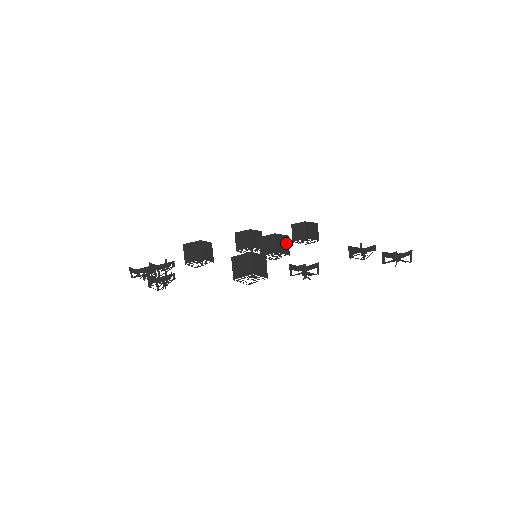
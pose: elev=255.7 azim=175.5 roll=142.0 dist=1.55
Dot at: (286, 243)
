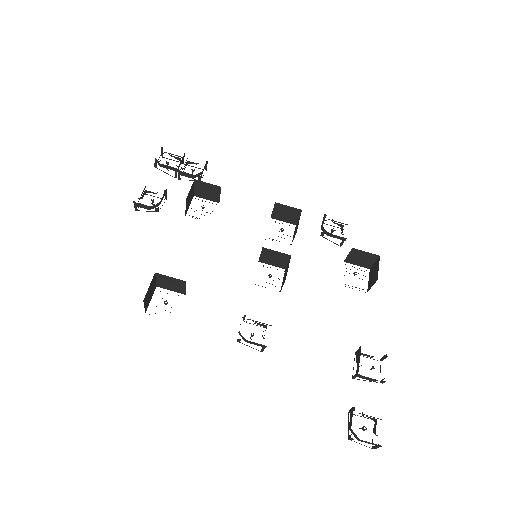
Dot at: (284, 281)
